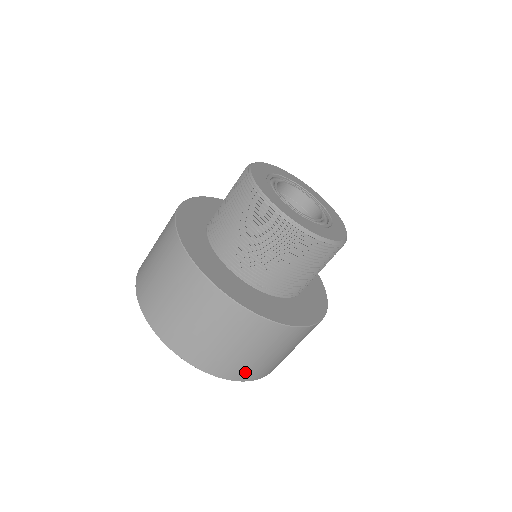
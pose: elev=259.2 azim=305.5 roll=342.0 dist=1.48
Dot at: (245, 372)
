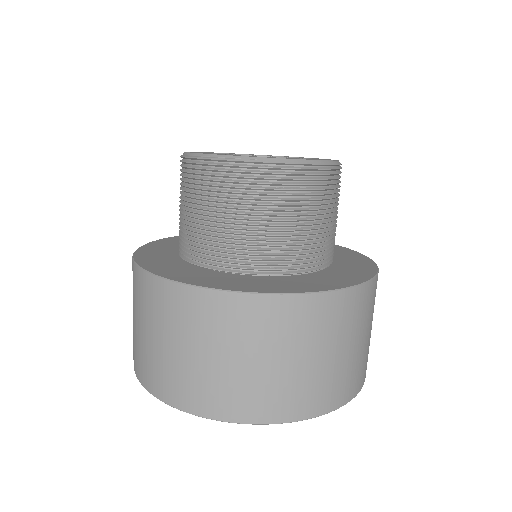
Dot at: (323, 395)
